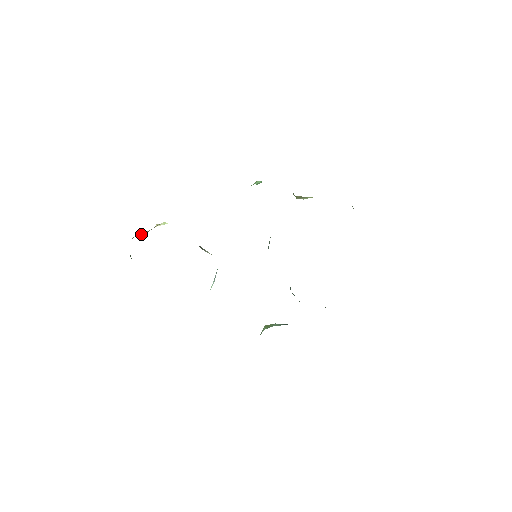
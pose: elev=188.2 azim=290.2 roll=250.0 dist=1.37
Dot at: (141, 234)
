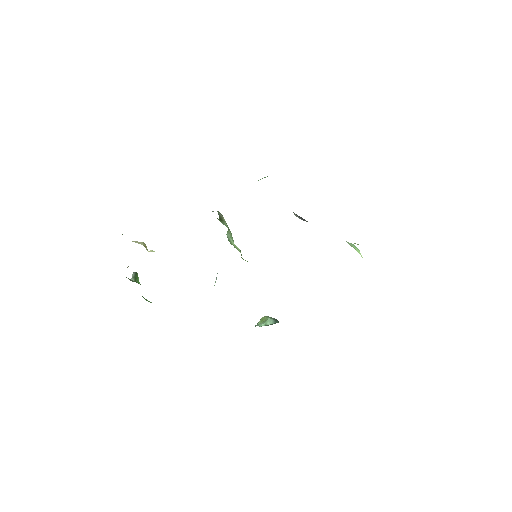
Dot at: occluded
